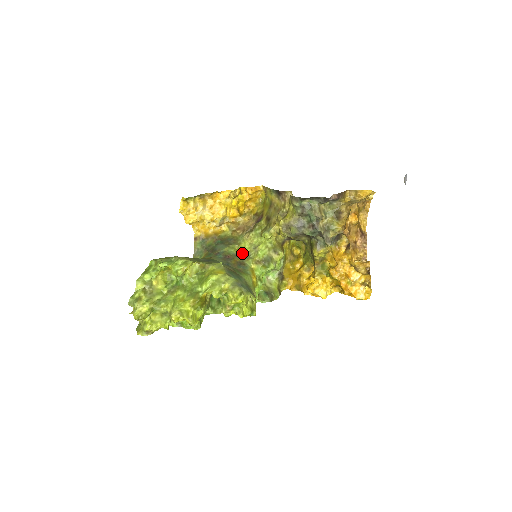
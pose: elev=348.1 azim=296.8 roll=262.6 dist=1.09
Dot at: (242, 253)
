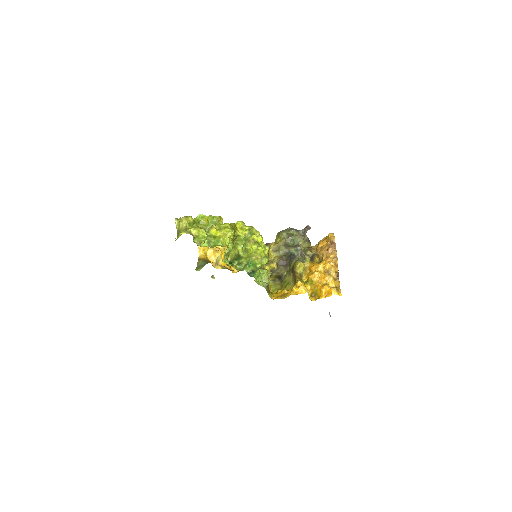
Dot at: occluded
